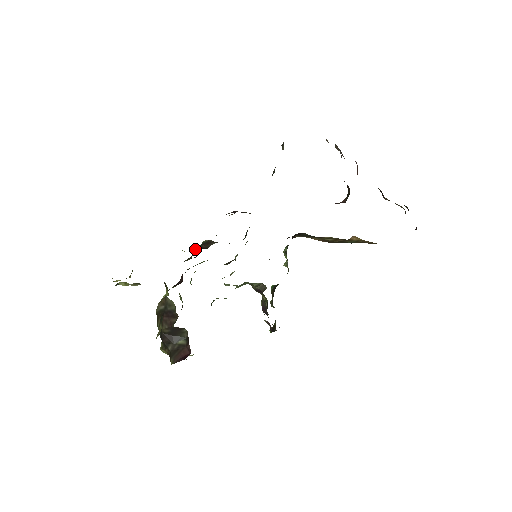
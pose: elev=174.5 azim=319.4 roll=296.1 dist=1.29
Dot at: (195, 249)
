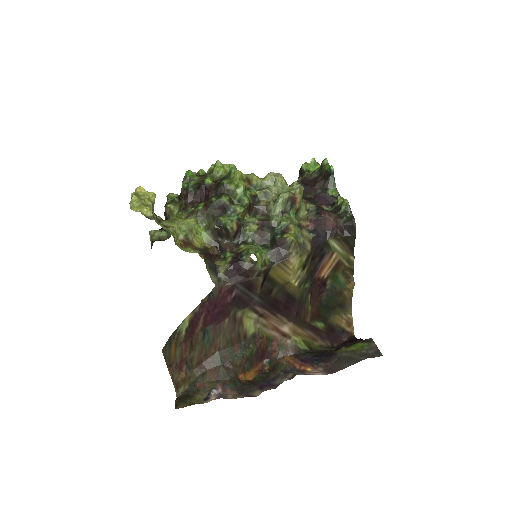
Dot at: (213, 229)
